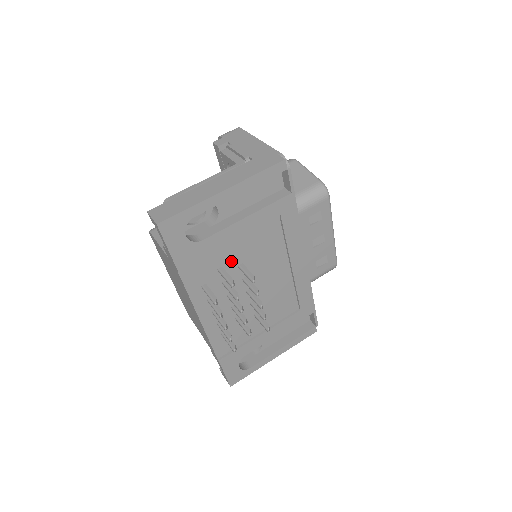
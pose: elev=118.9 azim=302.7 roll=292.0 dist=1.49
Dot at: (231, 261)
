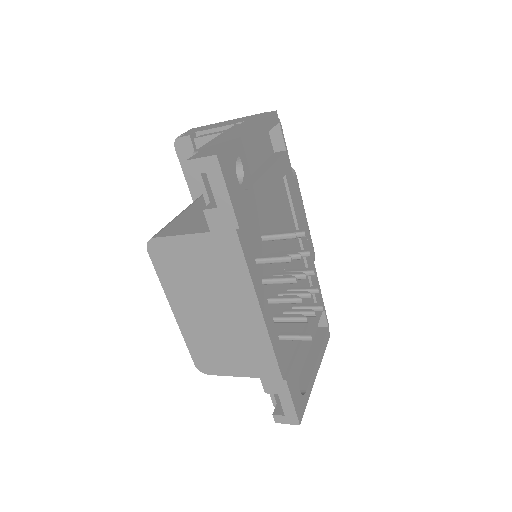
Dot at: (267, 228)
